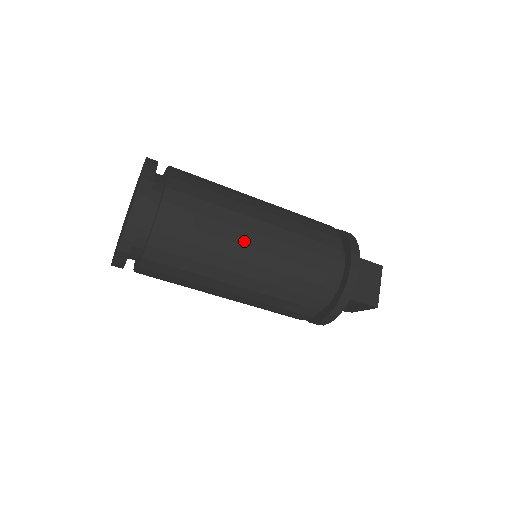
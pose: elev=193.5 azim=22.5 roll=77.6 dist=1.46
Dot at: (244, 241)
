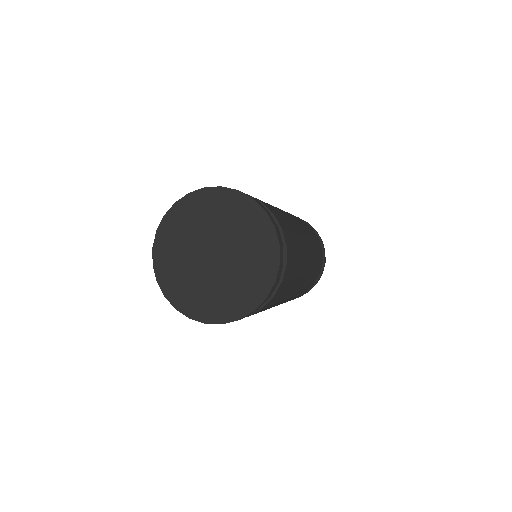
Dot at: (303, 274)
